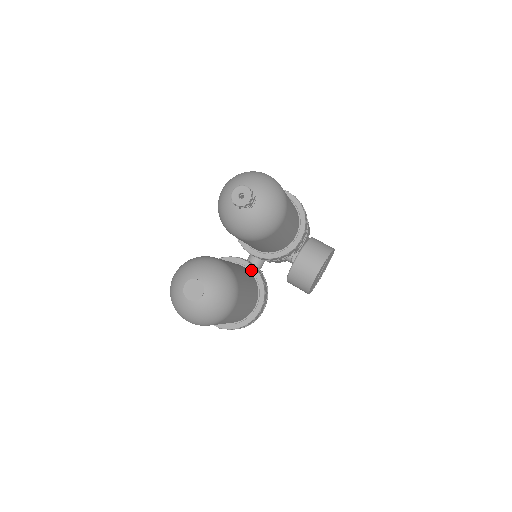
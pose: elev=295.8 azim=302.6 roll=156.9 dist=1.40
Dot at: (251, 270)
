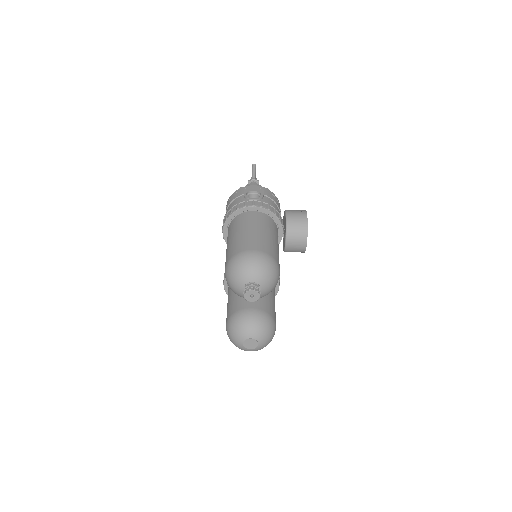
Dot at: occluded
